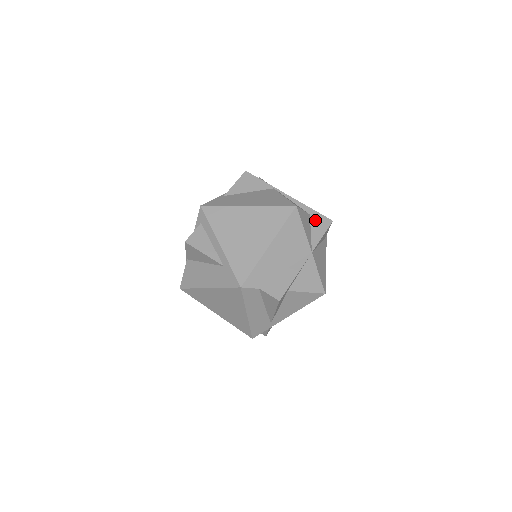
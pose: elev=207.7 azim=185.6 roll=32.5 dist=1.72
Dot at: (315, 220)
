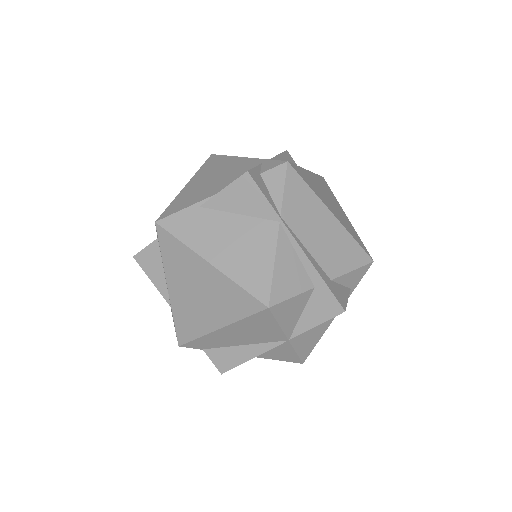
Dot at: (318, 299)
